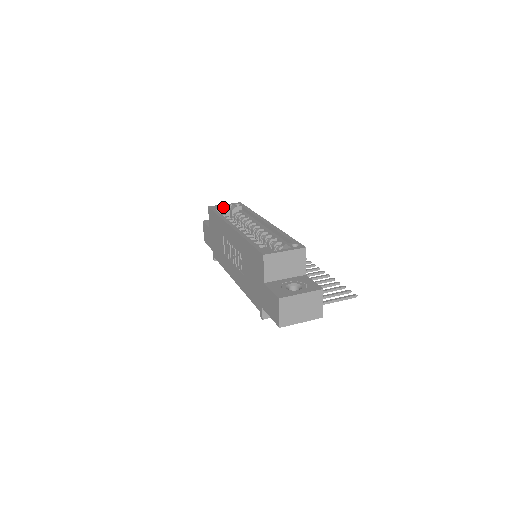
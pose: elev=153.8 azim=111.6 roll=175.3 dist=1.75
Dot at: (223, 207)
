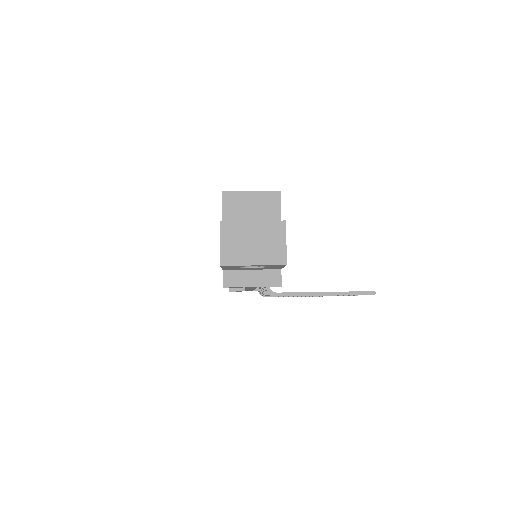
Dot at: occluded
